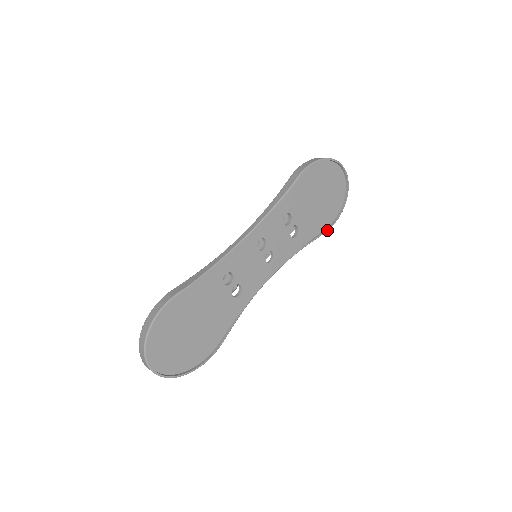
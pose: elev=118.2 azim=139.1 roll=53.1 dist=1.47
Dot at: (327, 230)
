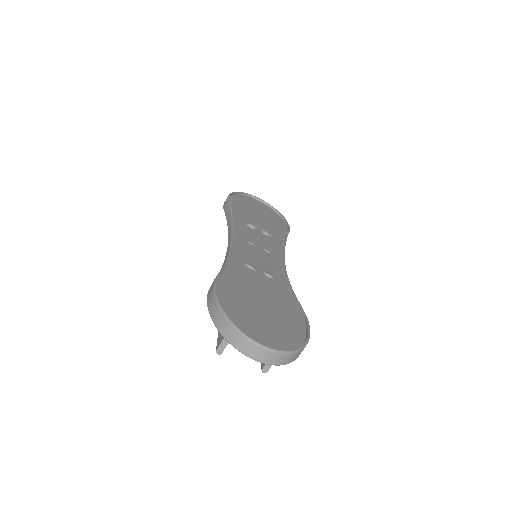
Dot at: (289, 229)
